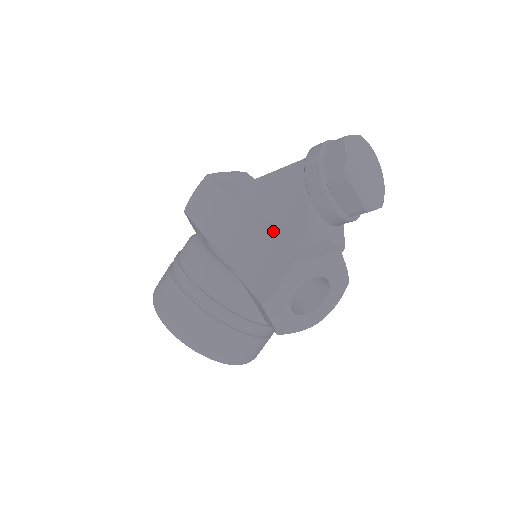
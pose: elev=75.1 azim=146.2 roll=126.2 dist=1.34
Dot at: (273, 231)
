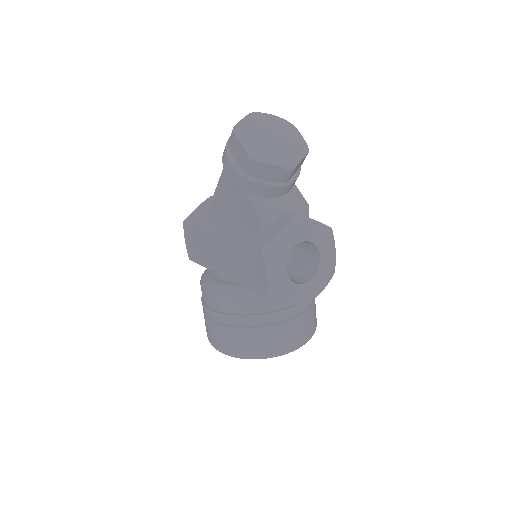
Dot at: (241, 236)
